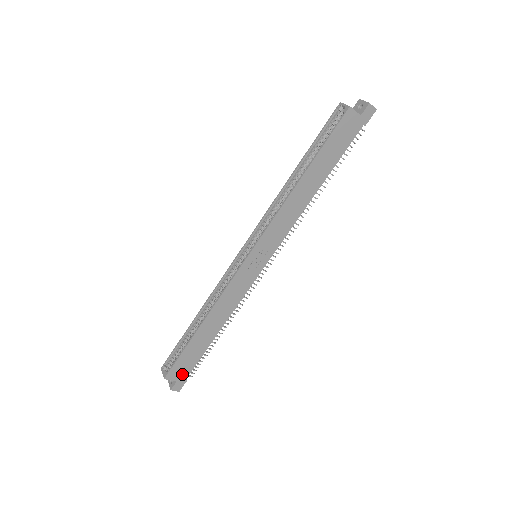
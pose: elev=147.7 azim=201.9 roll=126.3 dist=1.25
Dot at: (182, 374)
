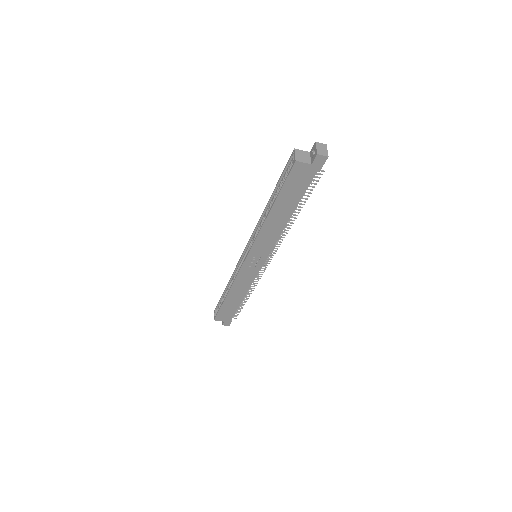
Dot at: (226, 318)
